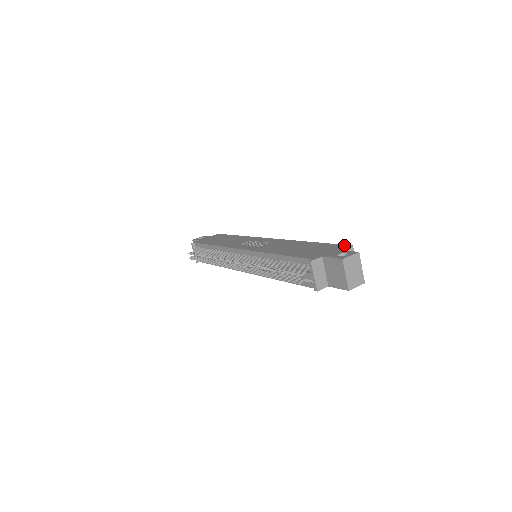
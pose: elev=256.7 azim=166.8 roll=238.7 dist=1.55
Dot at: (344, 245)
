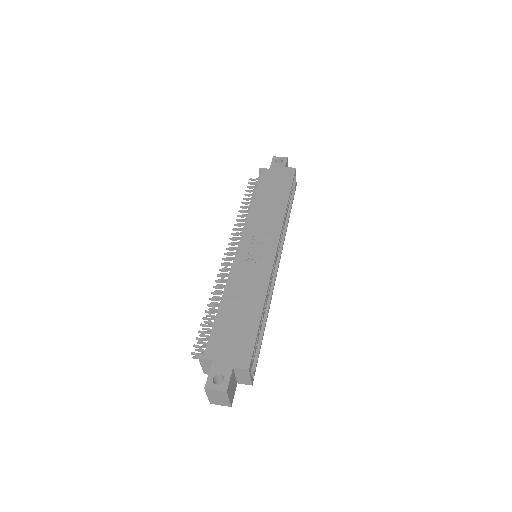
Dot at: (249, 359)
